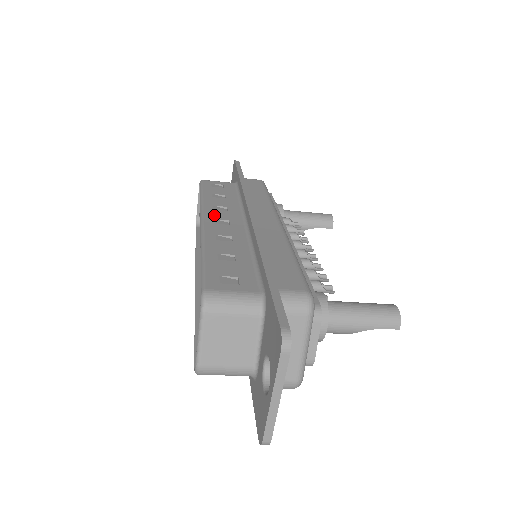
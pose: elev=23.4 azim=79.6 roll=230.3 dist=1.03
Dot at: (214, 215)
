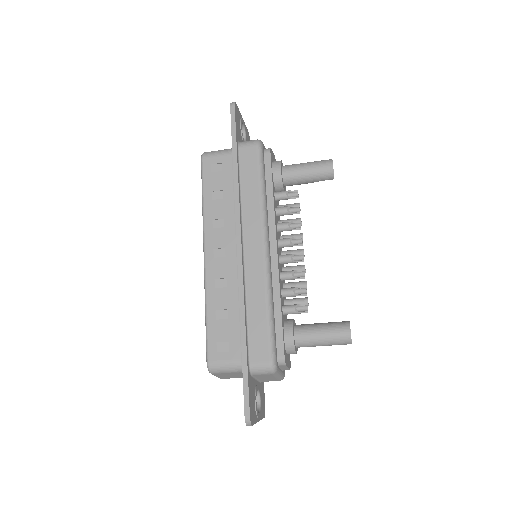
Dot at: (213, 241)
